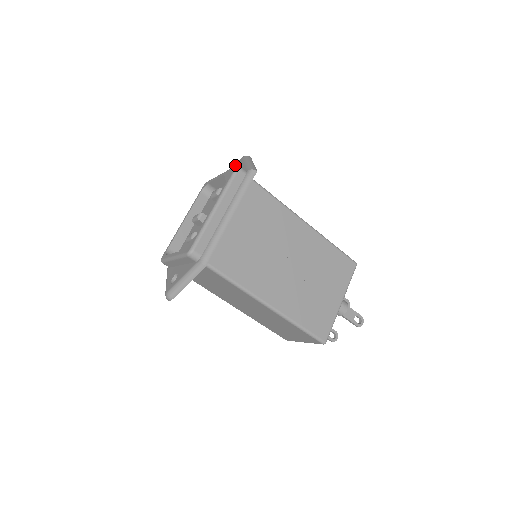
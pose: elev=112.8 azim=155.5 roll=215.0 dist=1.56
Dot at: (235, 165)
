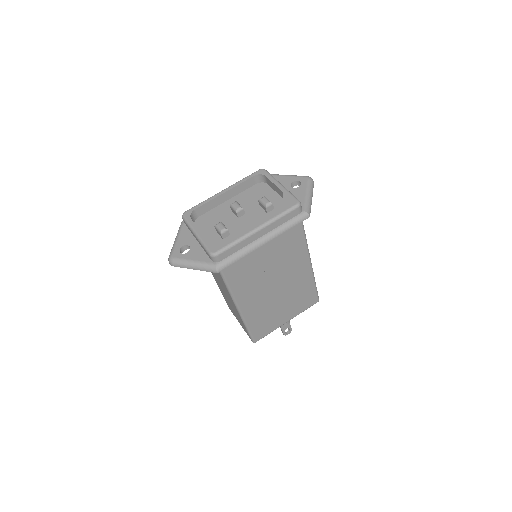
Dot at: (297, 178)
